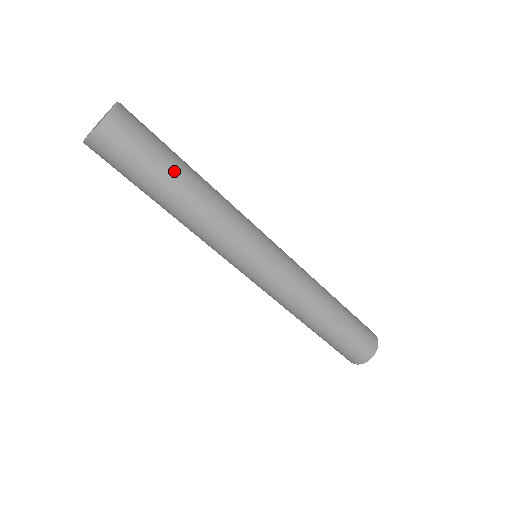
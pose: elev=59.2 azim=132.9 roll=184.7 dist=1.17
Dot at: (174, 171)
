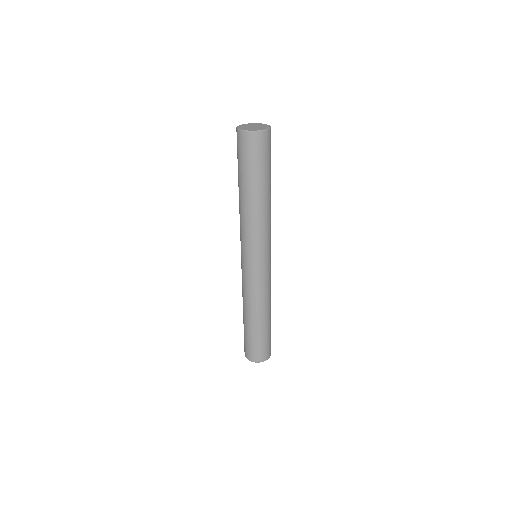
Dot at: (267, 181)
